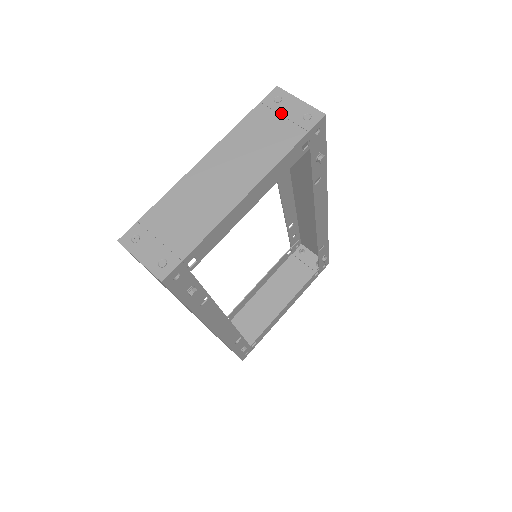
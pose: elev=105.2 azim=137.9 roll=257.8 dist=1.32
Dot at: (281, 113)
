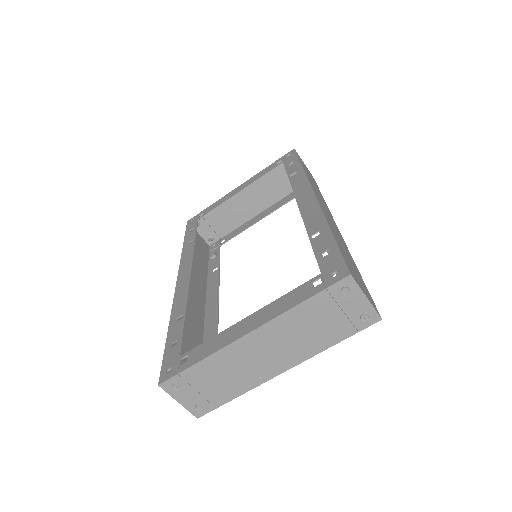
Dot at: (342, 307)
